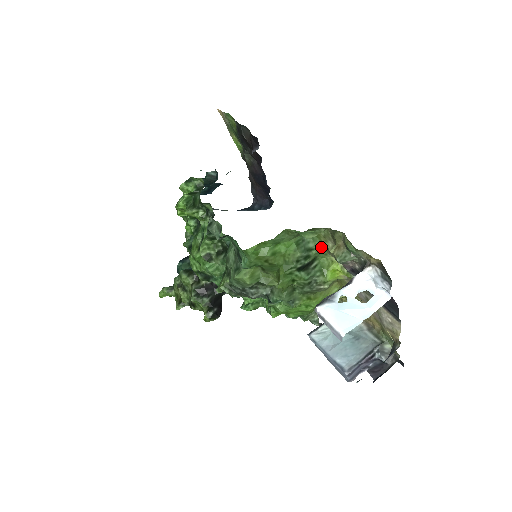
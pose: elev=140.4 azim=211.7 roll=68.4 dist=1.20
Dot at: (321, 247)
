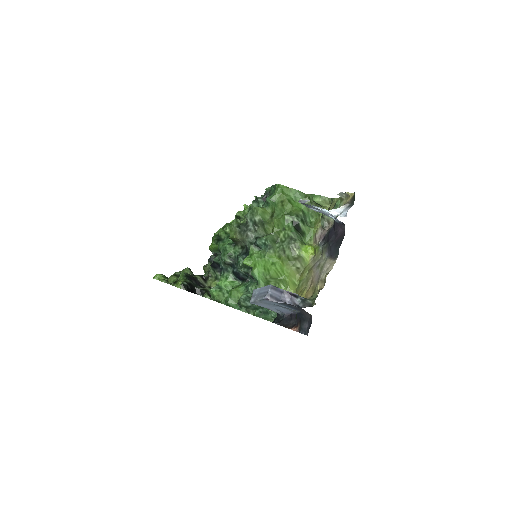
Dot at: (313, 229)
